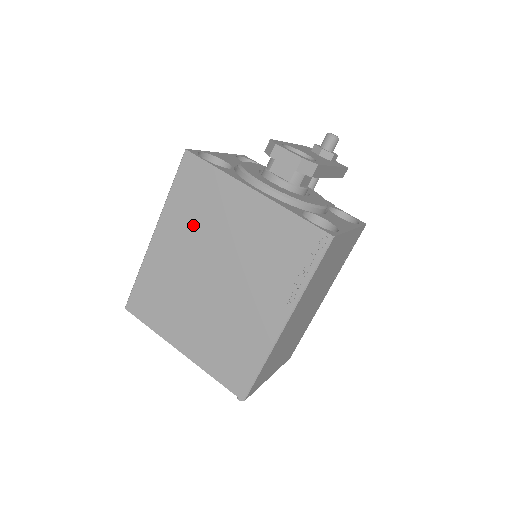
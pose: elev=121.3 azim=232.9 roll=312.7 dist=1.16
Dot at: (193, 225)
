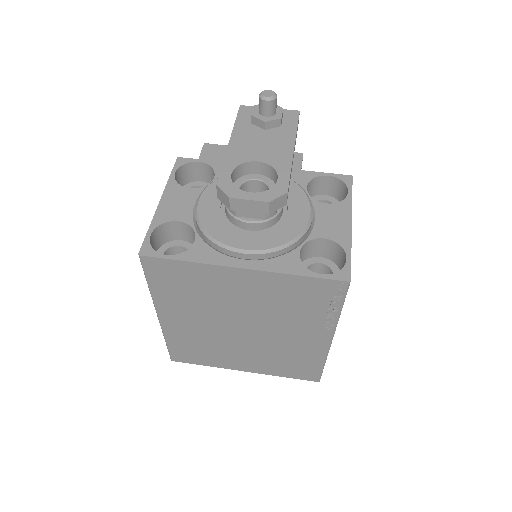
Dot at: (194, 304)
